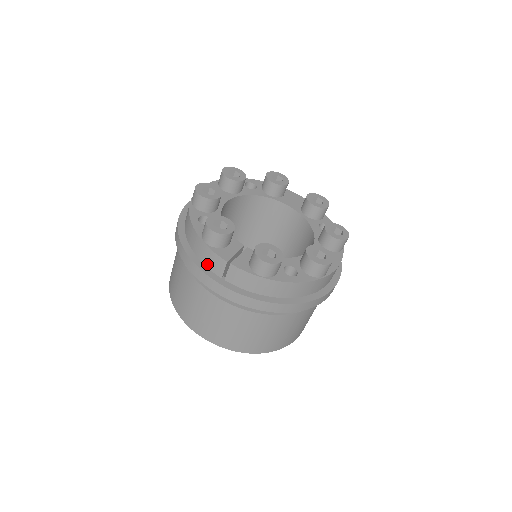
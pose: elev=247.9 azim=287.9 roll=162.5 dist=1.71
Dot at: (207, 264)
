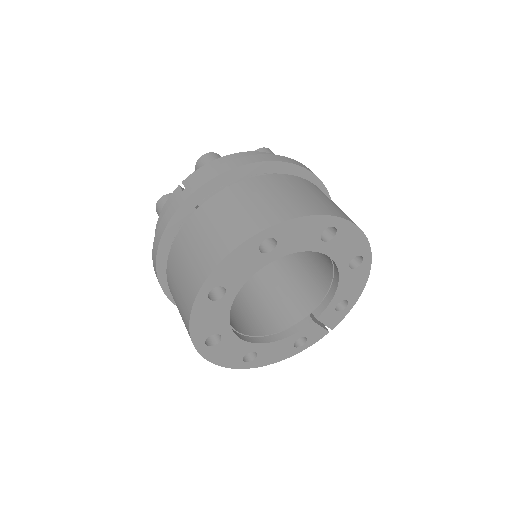
Dot at: occluded
